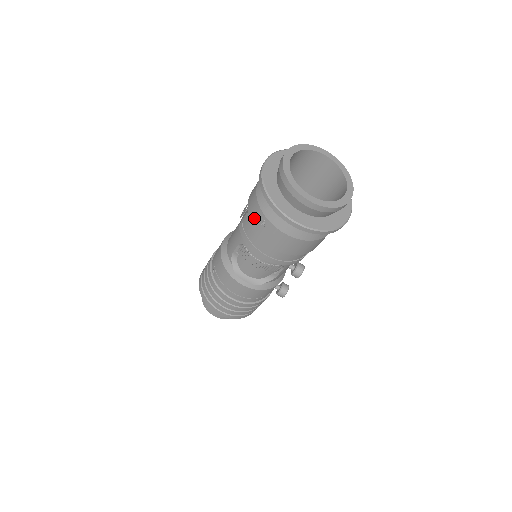
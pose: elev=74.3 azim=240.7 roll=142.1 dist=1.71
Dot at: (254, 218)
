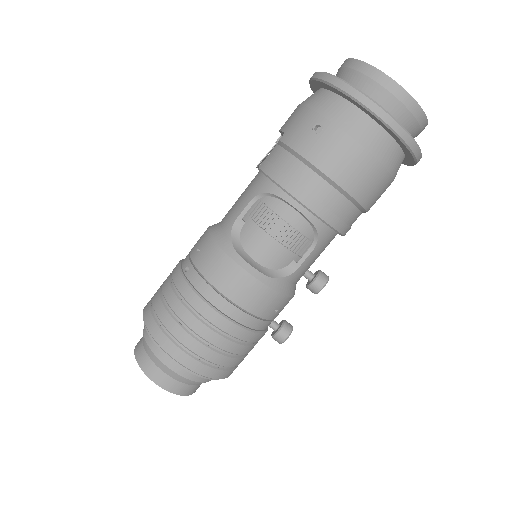
Dot at: (299, 130)
